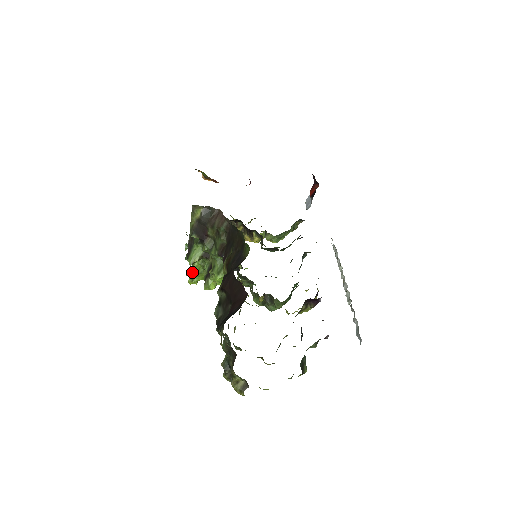
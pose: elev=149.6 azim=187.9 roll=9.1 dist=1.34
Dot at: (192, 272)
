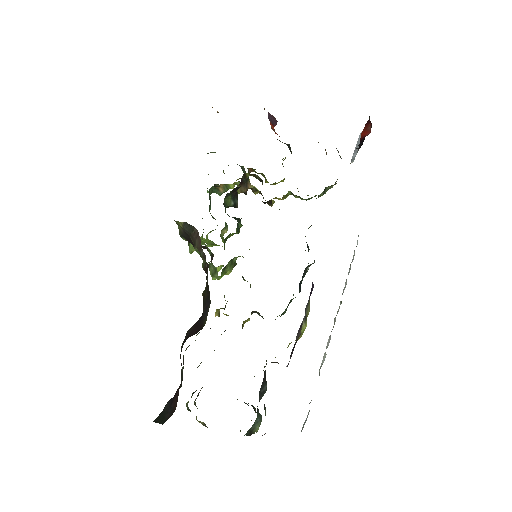
Dot at: (203, 242)
